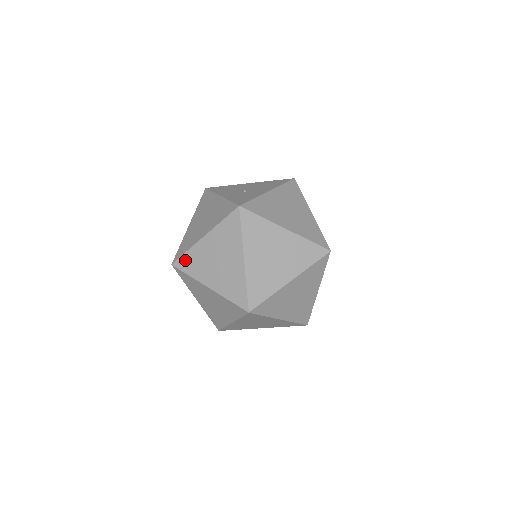
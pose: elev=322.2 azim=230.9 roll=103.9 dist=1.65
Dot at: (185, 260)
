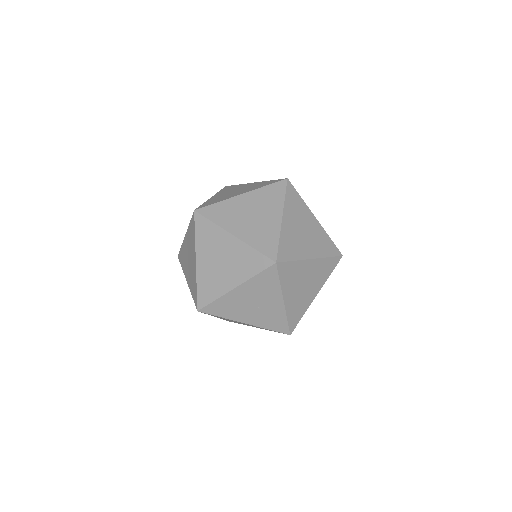
Dot at: occluded
